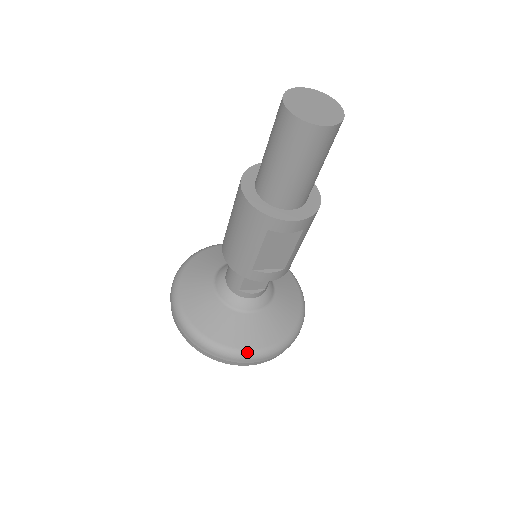
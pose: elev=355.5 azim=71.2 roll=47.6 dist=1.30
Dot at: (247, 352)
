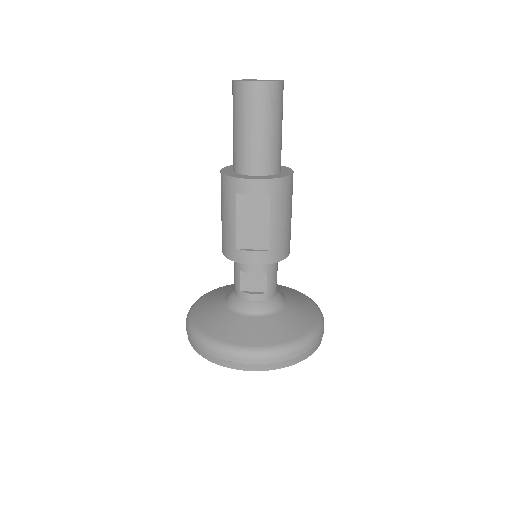
Dot at: (237, 347)
